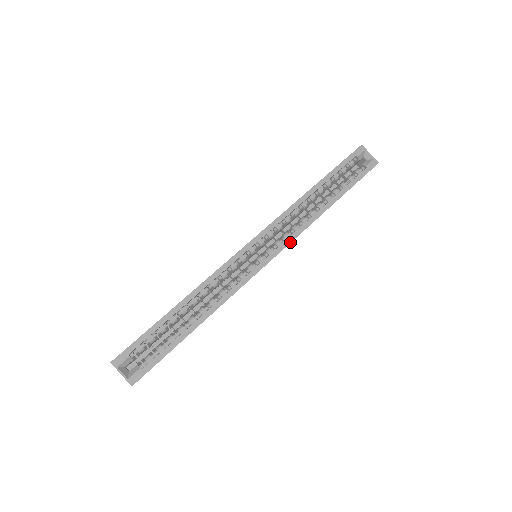
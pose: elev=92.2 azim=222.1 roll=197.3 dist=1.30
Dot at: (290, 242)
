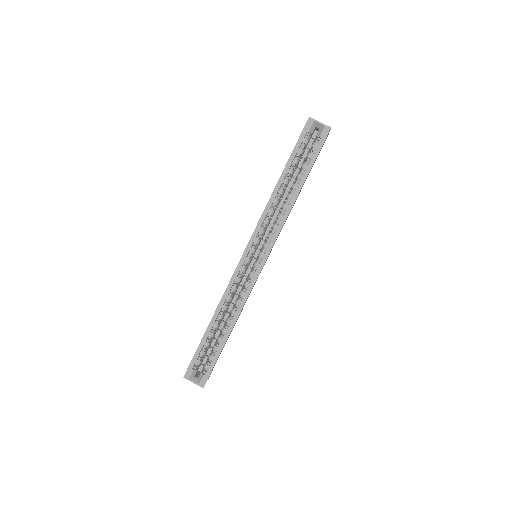
Dot at: (275, 241)
